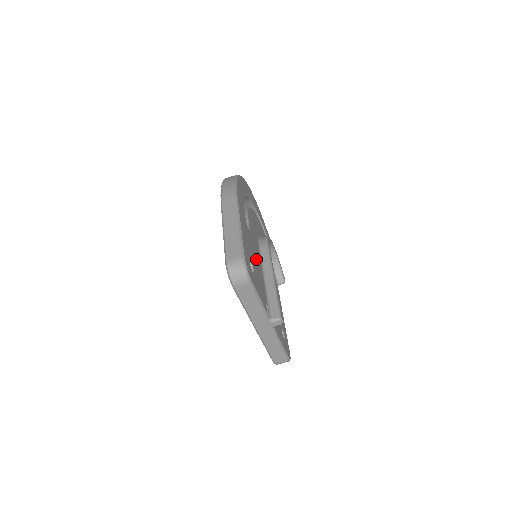
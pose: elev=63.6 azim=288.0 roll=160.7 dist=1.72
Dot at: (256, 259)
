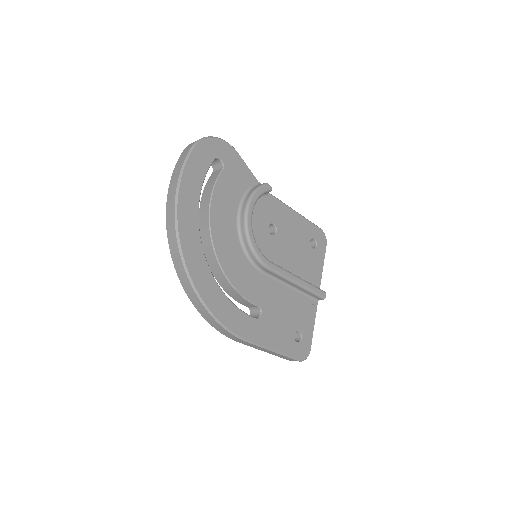
Dot at: (282, 305)
